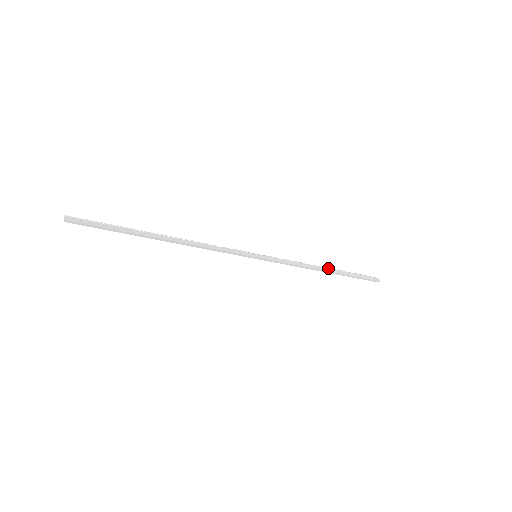
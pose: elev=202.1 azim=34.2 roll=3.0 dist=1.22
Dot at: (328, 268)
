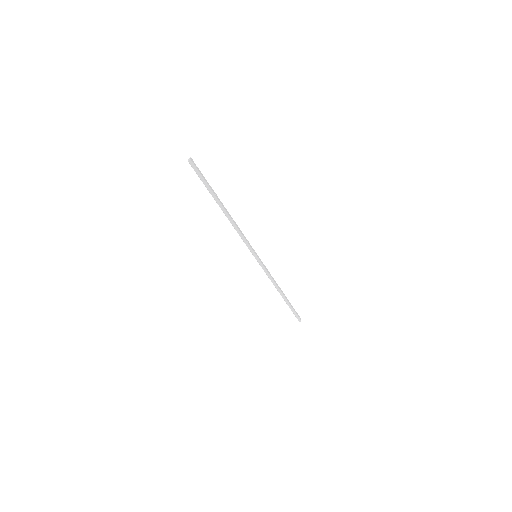
Dot at: occluded
